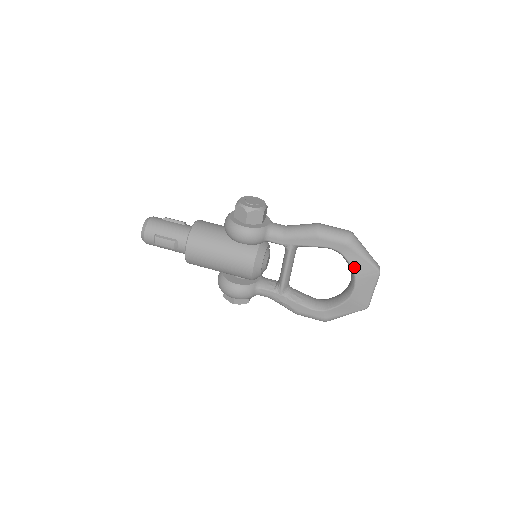
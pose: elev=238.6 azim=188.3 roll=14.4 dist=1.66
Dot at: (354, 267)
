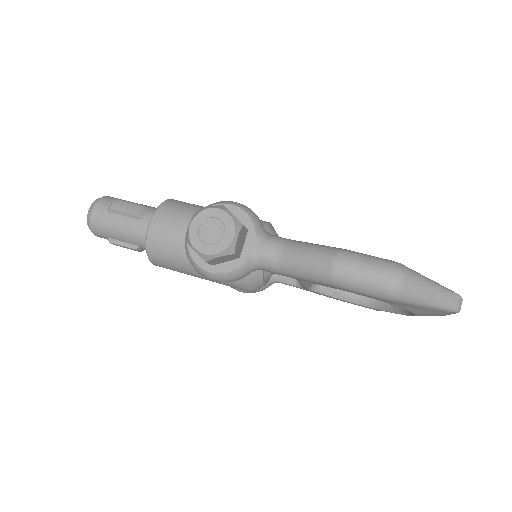
Dot at: (409, 309)
